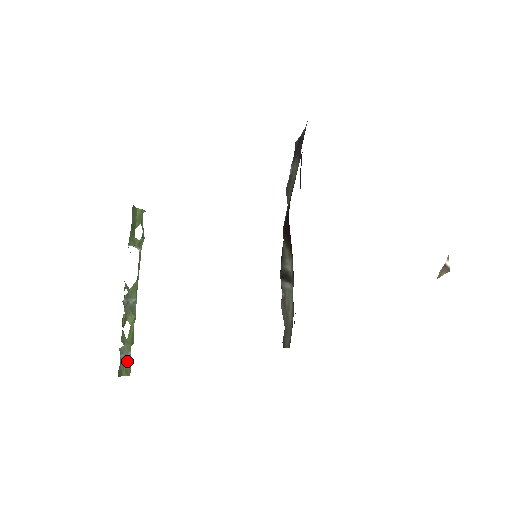
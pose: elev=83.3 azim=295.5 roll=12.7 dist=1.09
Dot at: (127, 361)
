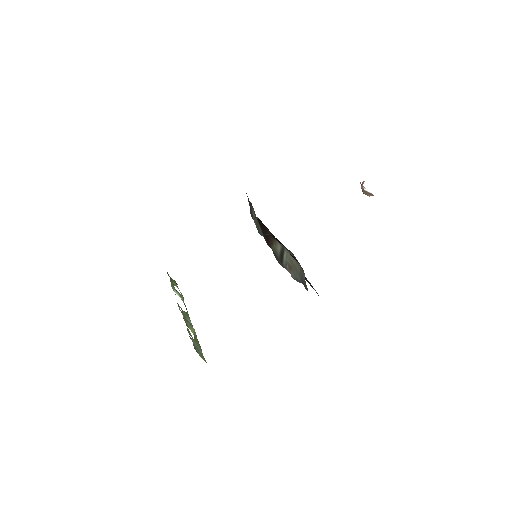
Dot at: (200, 352)
